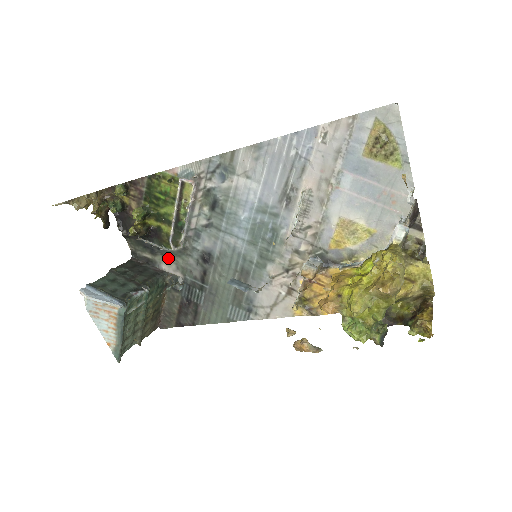
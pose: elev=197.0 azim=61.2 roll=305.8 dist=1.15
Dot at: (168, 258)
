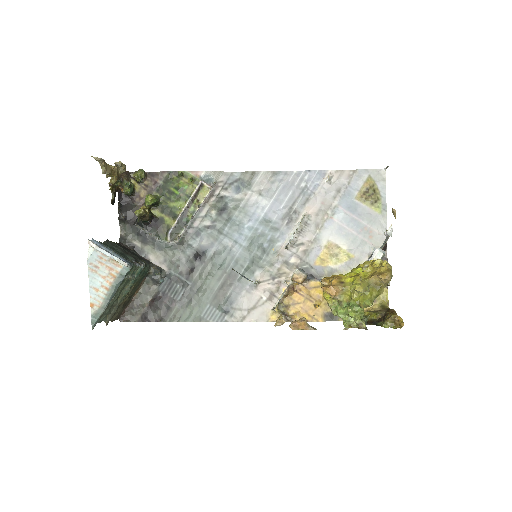
Dot at: (159, 249)
